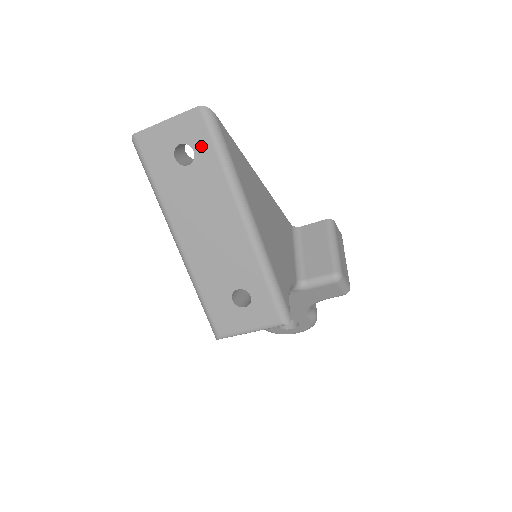
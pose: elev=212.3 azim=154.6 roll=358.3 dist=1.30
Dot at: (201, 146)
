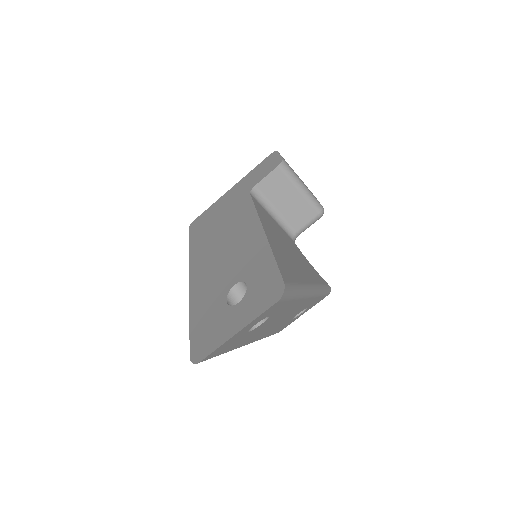
Dot at: (277, 310)
